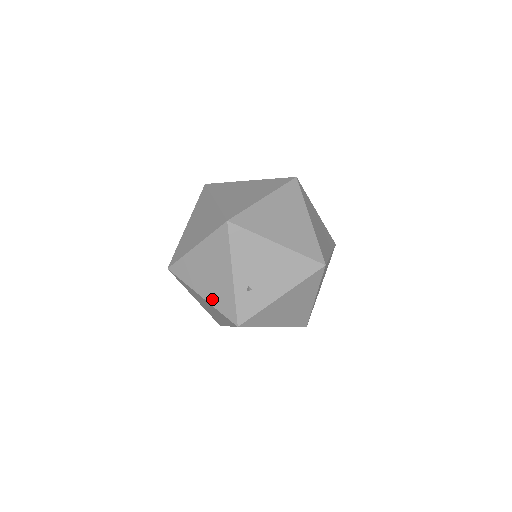
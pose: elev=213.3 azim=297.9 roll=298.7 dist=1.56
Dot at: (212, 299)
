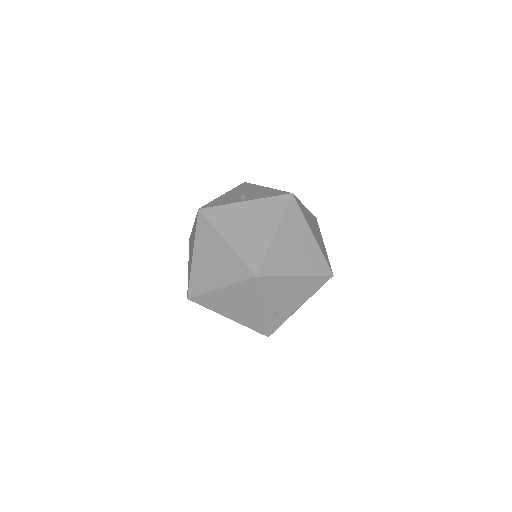
Dot at: (241, 321)
